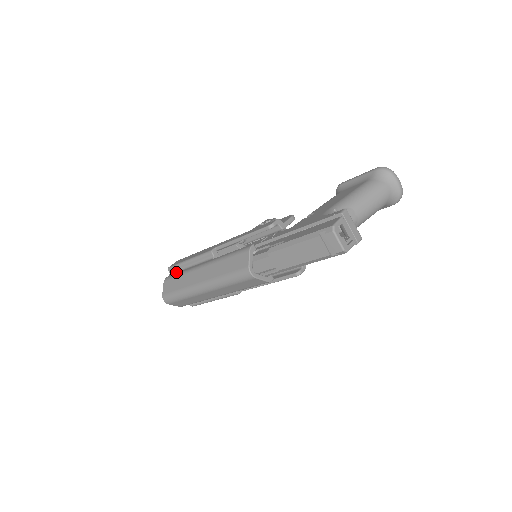
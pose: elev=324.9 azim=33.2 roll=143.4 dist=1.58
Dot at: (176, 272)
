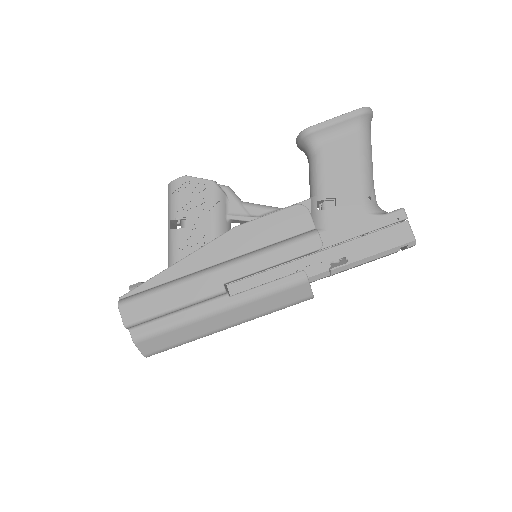
Dot at: (147, 325)
